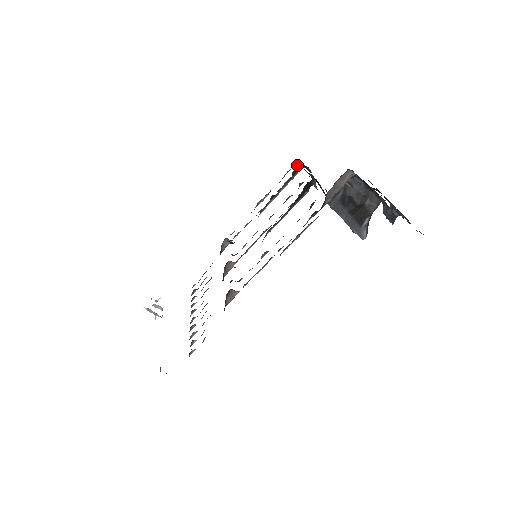
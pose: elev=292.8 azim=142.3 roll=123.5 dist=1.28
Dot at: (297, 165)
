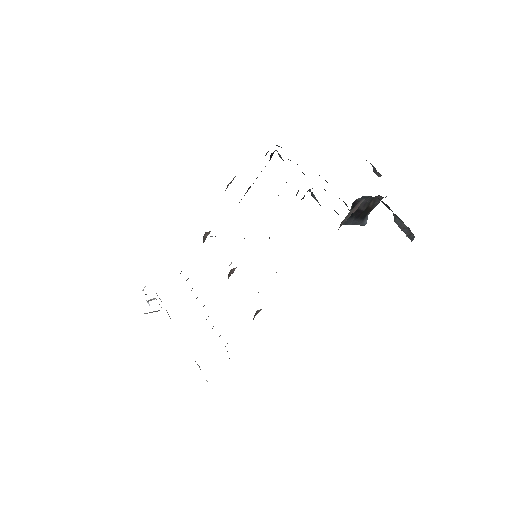
Dot at: (271, 154)
